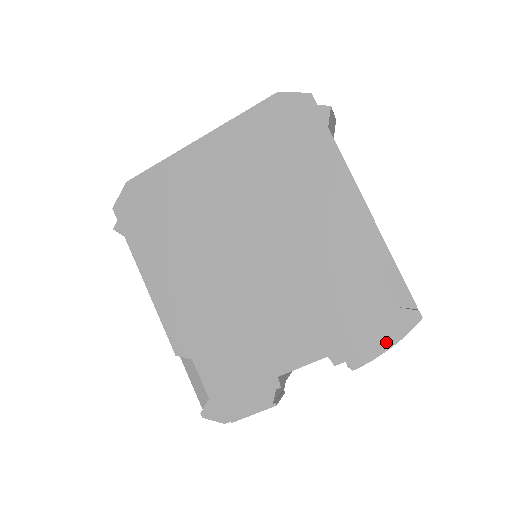
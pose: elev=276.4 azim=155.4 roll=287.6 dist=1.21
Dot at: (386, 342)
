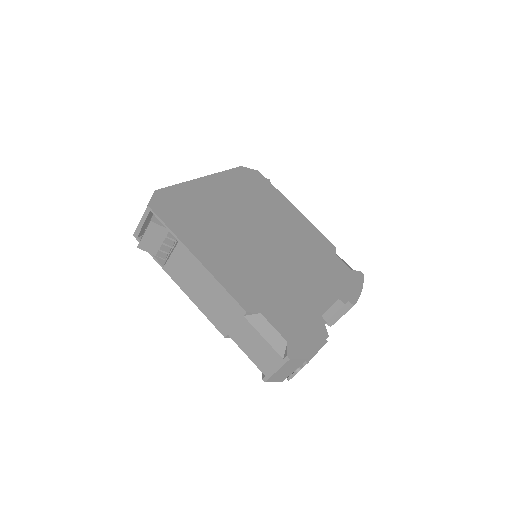
Dot at: (358, 288)
